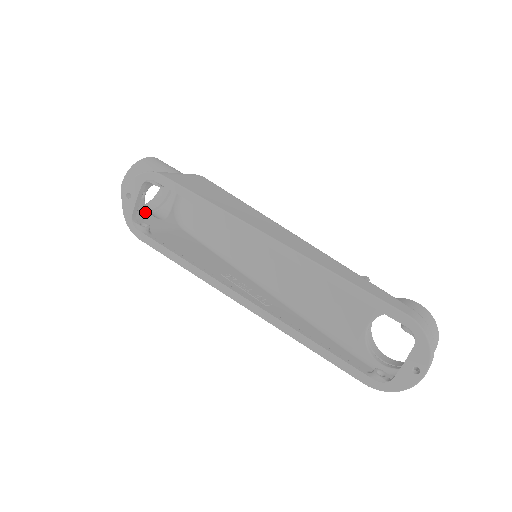
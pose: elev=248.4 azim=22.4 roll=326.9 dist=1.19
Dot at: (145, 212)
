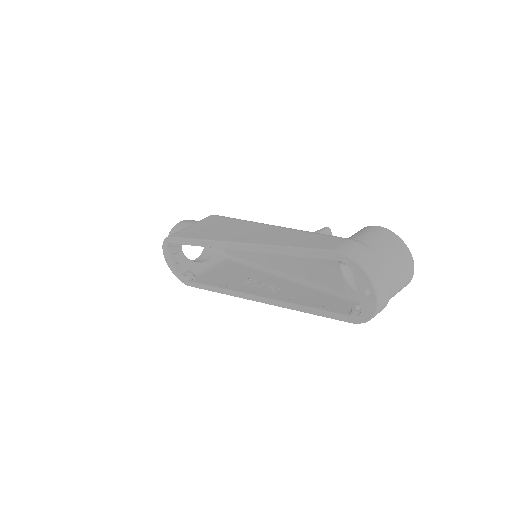
Dot at: (190, 264)
